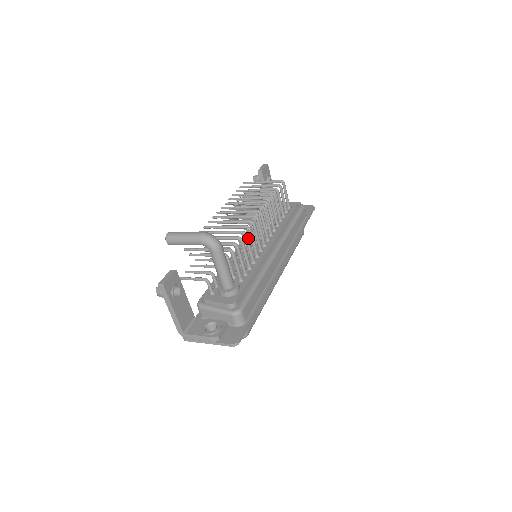
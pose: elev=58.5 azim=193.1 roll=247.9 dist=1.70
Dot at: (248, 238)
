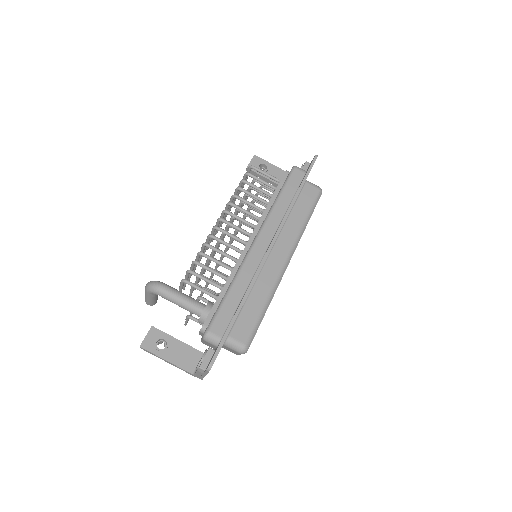
Dot at: (206, 255)
